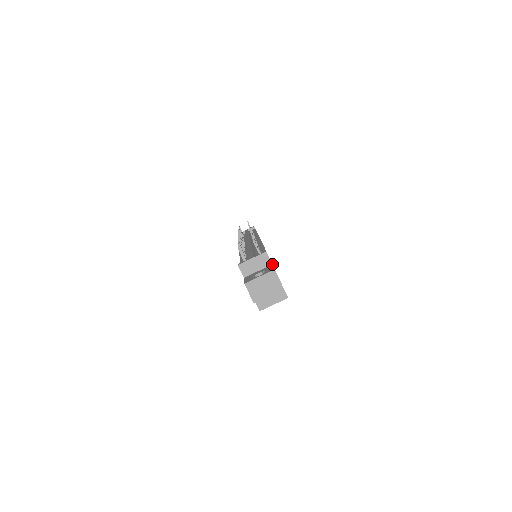
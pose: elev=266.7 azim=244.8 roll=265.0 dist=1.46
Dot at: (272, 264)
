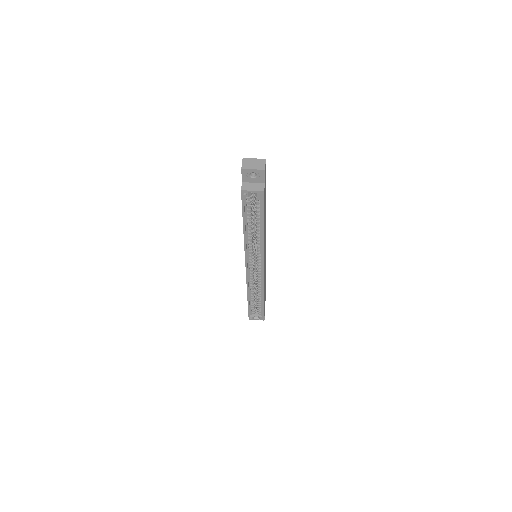
Dot at: occluded
